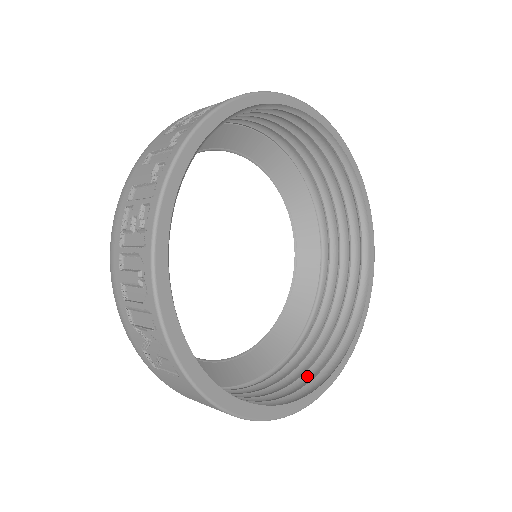
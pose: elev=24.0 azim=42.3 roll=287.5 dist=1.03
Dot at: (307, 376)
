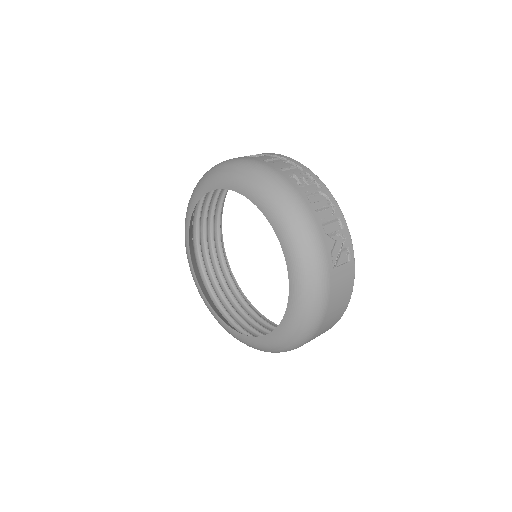
Dot at: occluded
